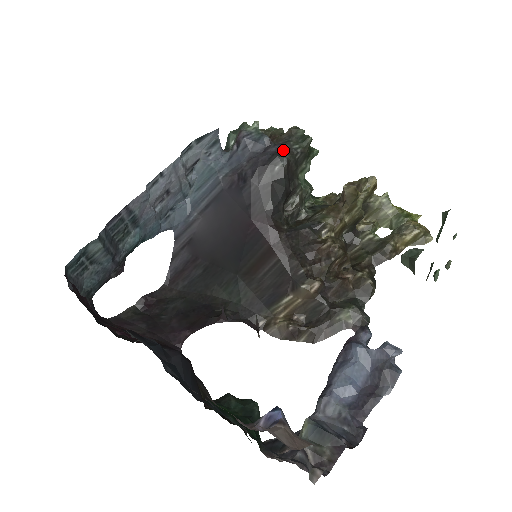
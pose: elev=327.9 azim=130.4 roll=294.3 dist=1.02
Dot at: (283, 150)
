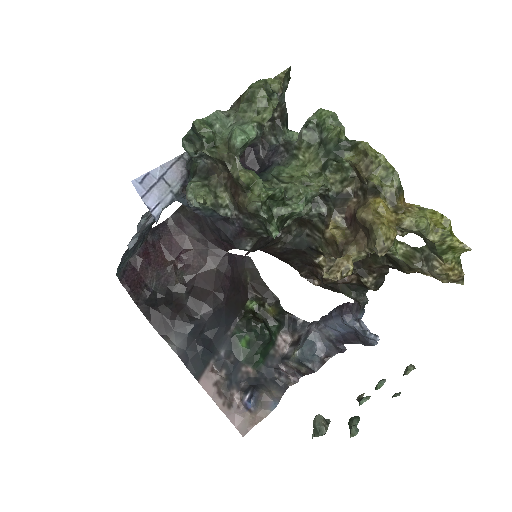
Dot at: (244, 235)
